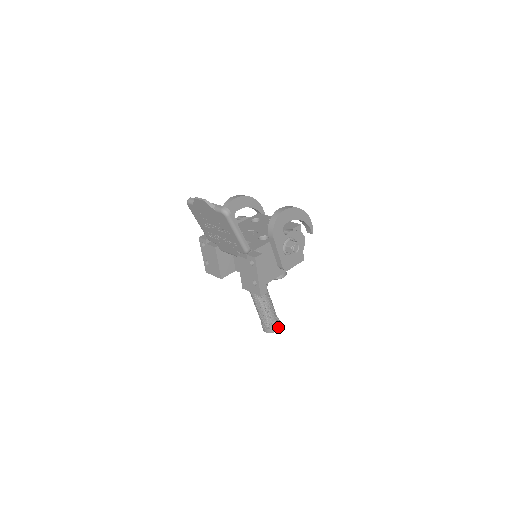
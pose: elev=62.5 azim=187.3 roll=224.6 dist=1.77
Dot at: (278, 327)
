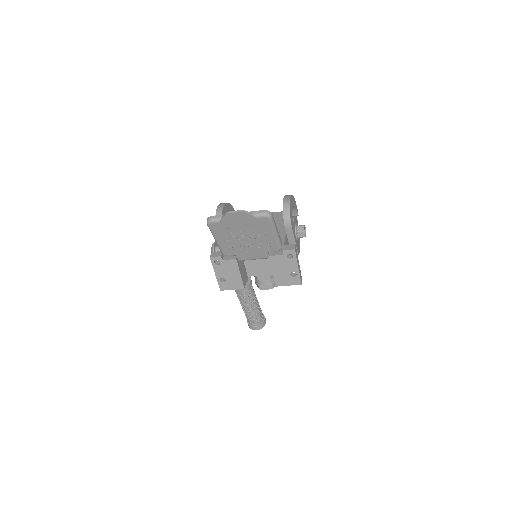
Dot at: (265, 320)
